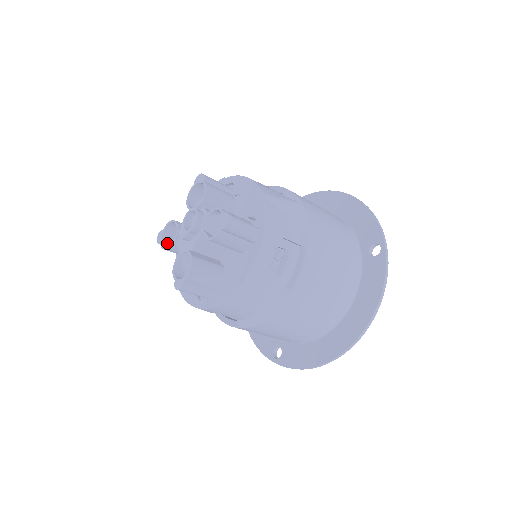
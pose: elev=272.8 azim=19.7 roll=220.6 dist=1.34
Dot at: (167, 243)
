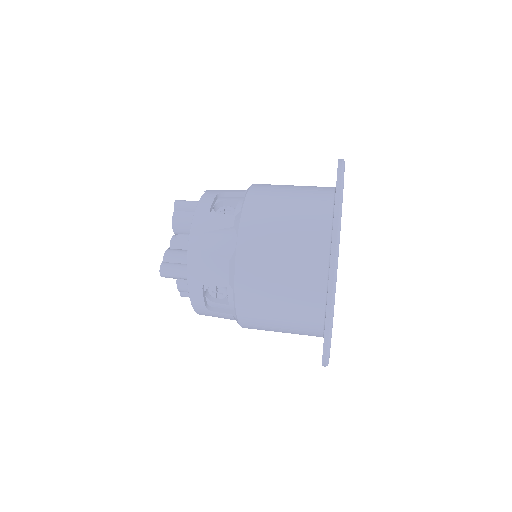
Dot at: occluded
